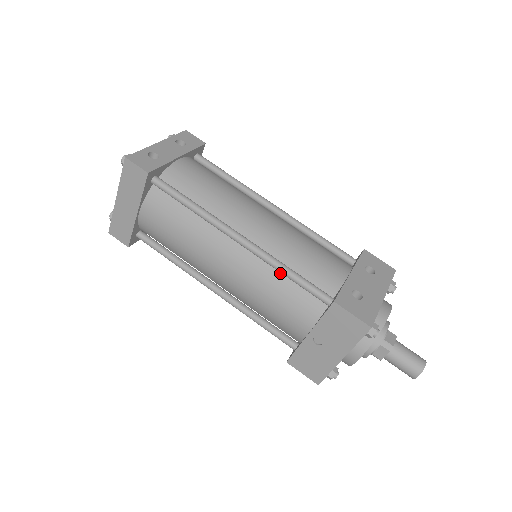
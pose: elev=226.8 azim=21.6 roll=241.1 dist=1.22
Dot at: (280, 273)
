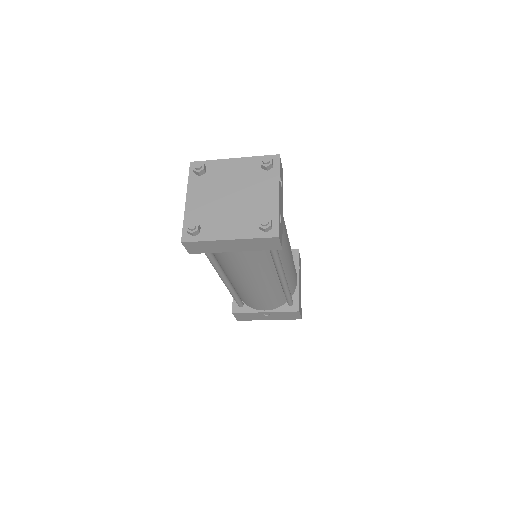
Dot at: (281, 290)
